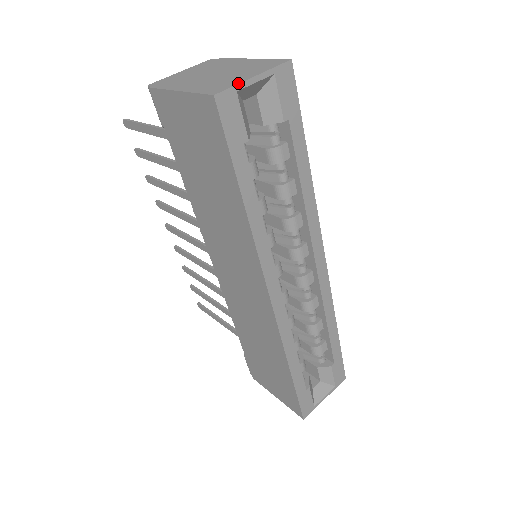
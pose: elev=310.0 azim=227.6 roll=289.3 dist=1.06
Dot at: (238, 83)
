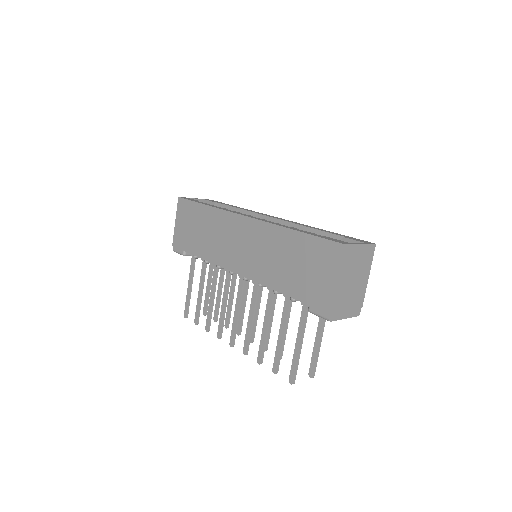
Dot at: occluded
